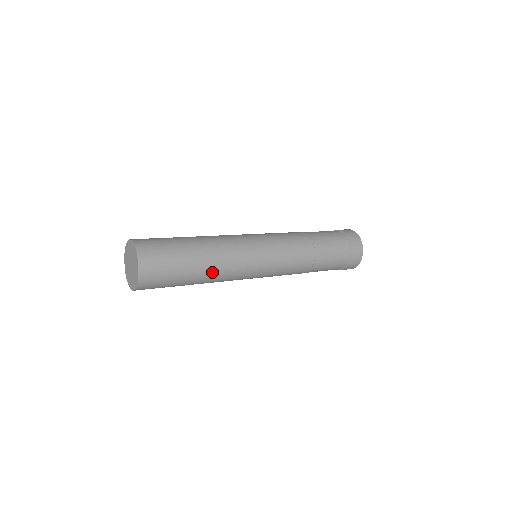
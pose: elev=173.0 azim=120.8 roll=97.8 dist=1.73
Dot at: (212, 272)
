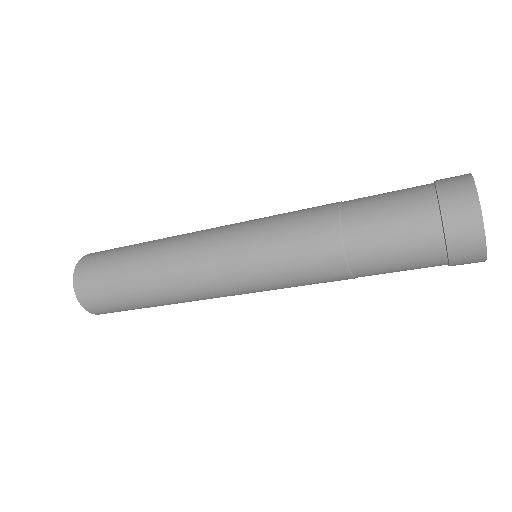
Dot at: (163, 289)
